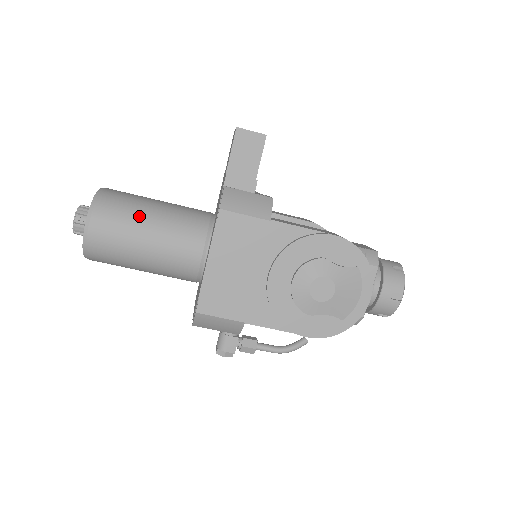
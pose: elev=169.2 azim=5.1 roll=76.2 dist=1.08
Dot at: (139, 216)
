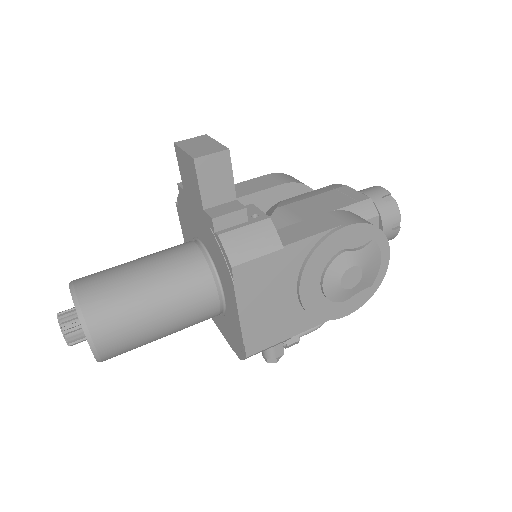
Dot at: (138, 303)
